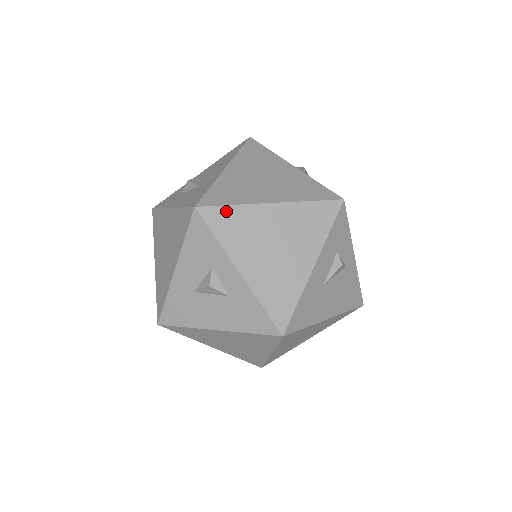
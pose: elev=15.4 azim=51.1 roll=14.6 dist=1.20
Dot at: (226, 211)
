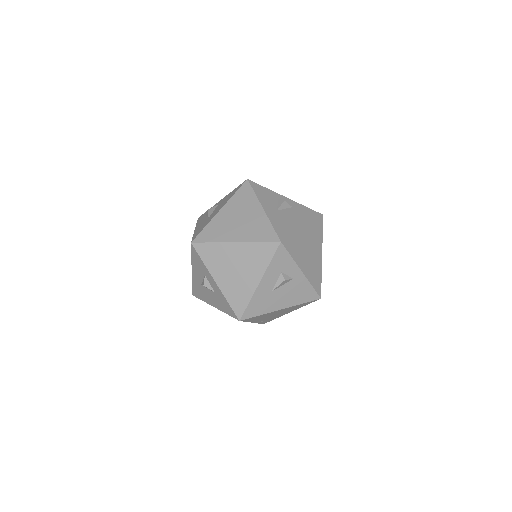
Dot at: (208, 246)
